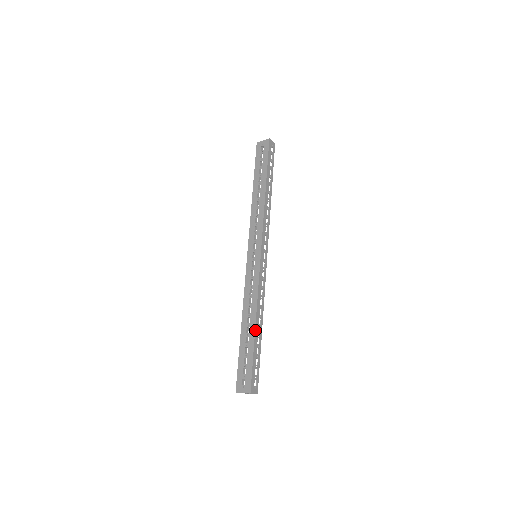
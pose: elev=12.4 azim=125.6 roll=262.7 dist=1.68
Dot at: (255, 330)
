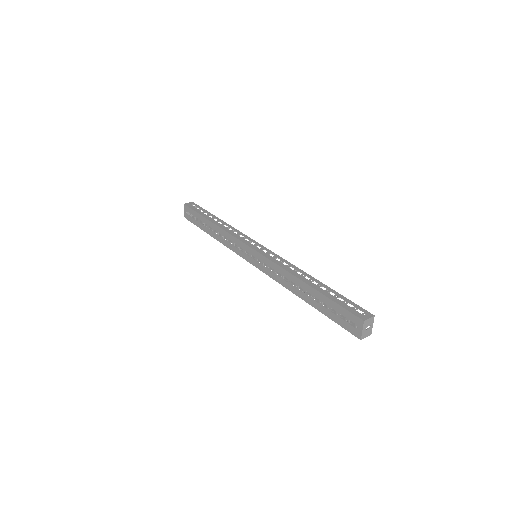
Dot at: (309, 285)
